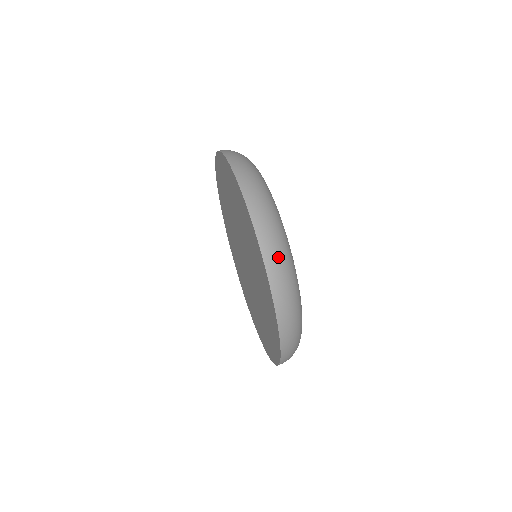
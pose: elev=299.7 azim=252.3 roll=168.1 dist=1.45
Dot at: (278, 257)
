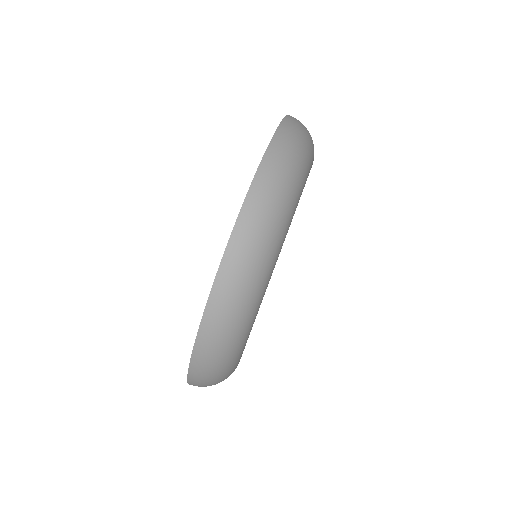
Dot at: (206, 386)
